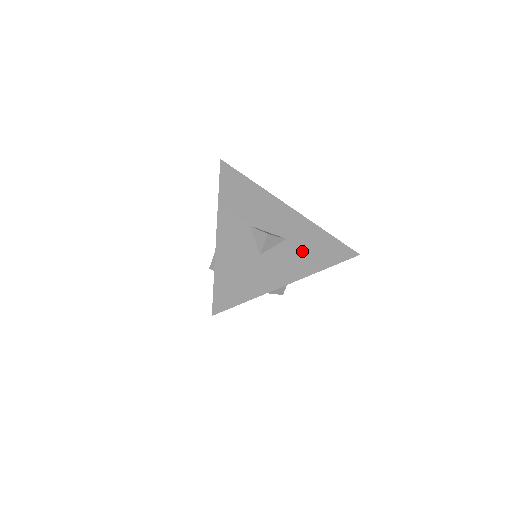
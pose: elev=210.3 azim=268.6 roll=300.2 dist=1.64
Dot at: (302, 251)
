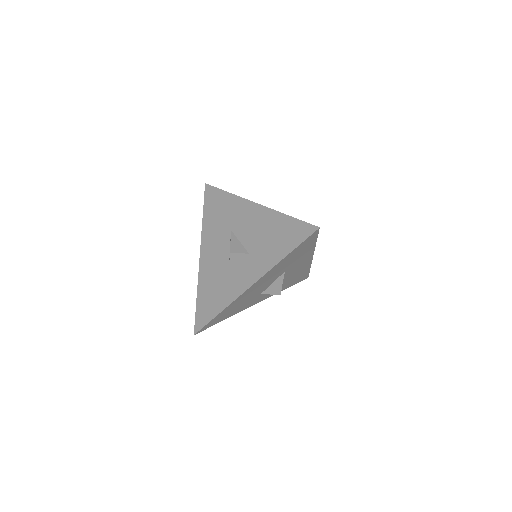
Dot at: occluded
